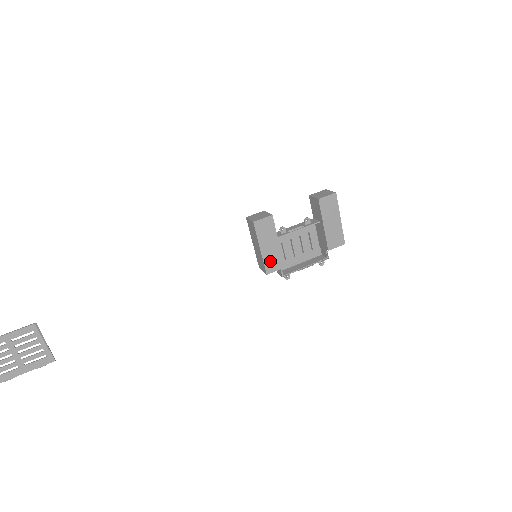
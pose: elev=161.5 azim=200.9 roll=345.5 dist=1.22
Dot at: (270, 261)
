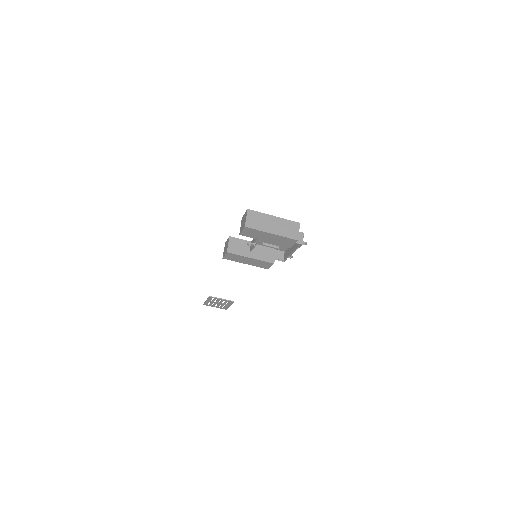
Dot at: (260, 265)
